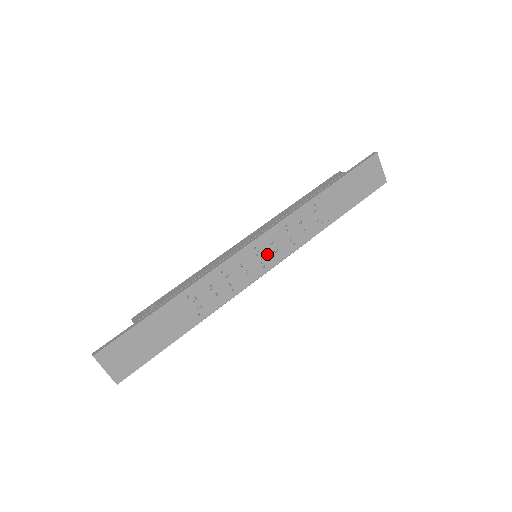
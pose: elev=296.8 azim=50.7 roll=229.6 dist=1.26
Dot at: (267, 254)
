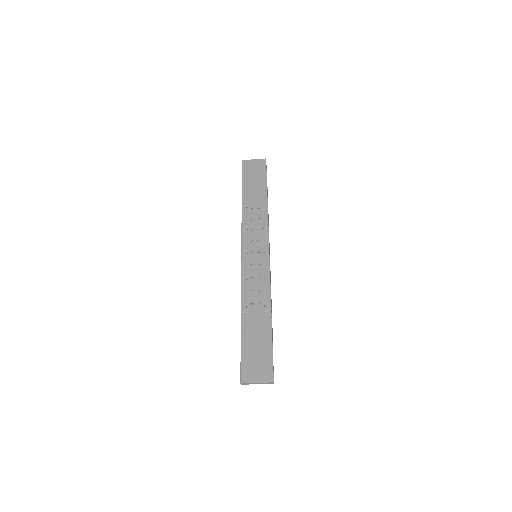
Dot at: (257, 248)
